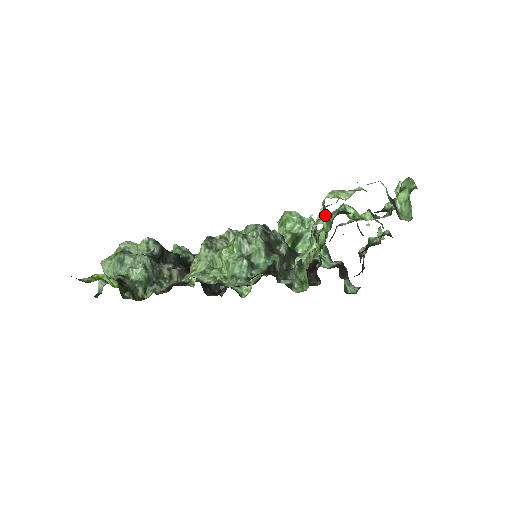
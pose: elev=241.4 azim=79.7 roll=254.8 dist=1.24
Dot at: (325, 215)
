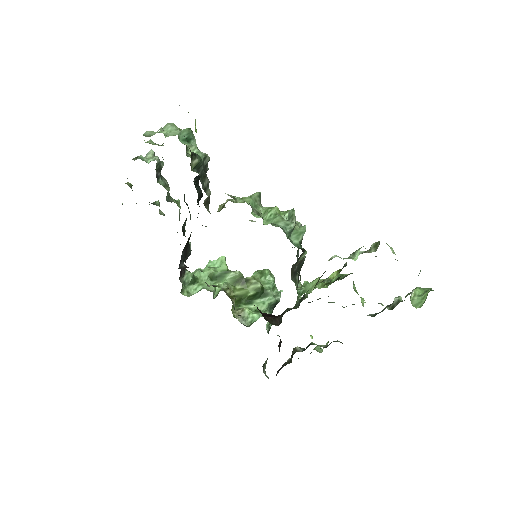
Dot at: (371, 251)
